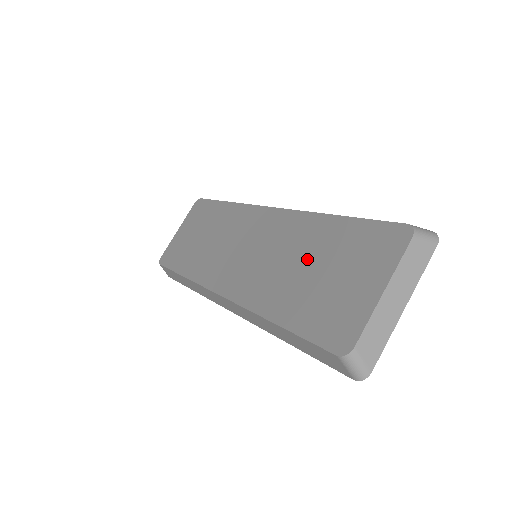
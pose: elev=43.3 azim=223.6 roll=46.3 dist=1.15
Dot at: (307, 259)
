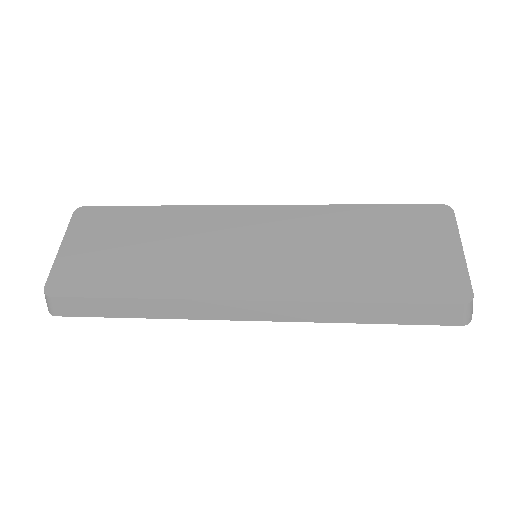
Dot at: (357, 242)
